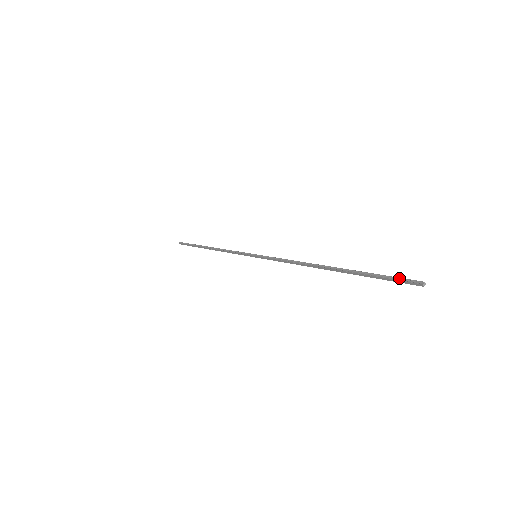
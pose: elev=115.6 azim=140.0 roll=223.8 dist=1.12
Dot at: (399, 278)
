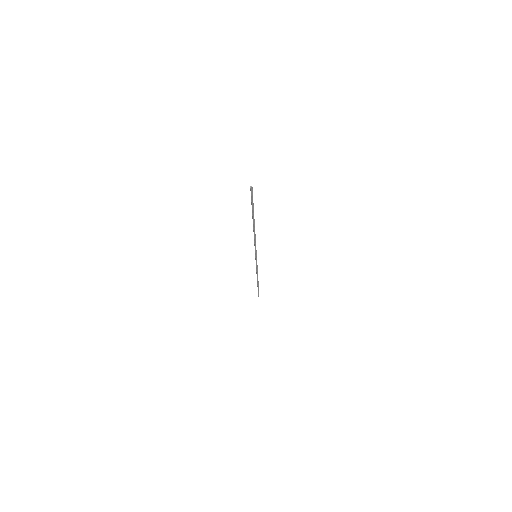
Dot at: (252, 194)
